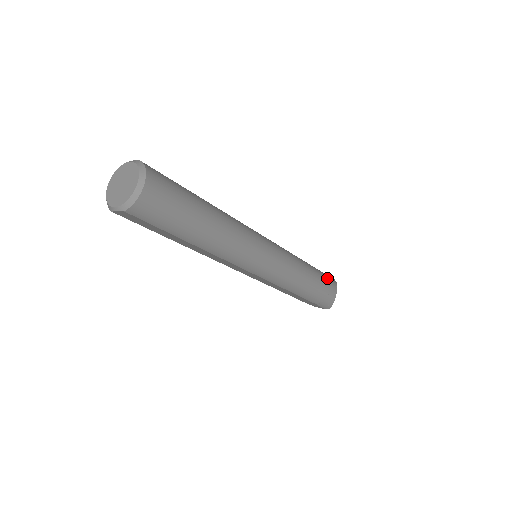
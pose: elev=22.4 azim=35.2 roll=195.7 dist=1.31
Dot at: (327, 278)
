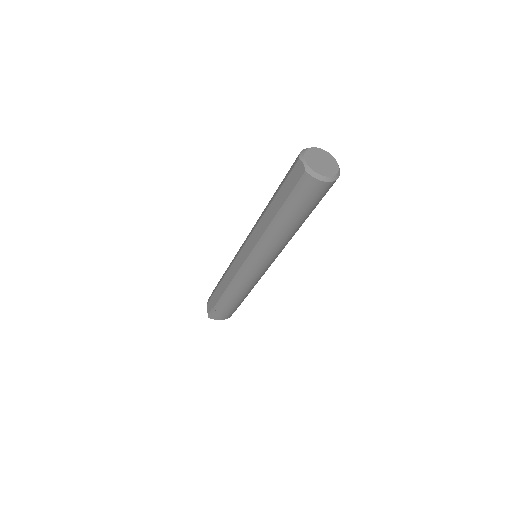
Dot at: occluded
